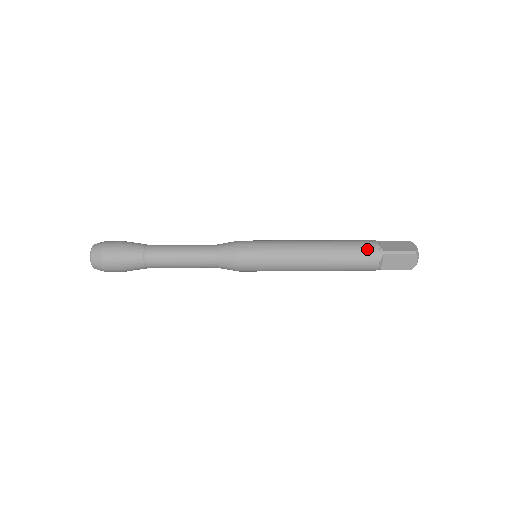
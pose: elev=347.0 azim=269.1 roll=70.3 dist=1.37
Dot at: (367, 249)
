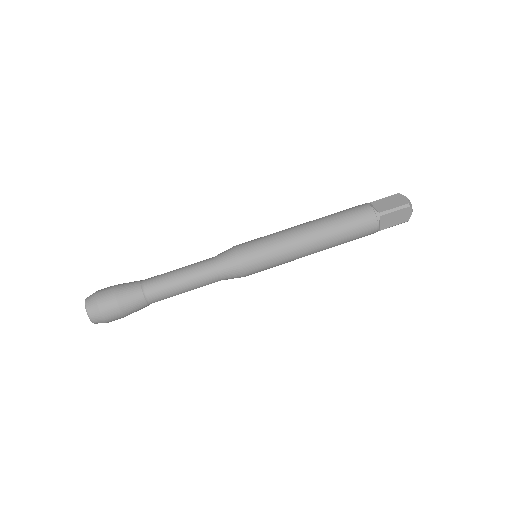
Dot at: occluded
